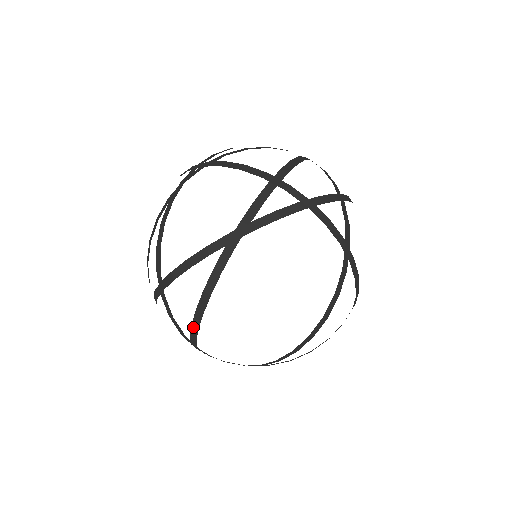
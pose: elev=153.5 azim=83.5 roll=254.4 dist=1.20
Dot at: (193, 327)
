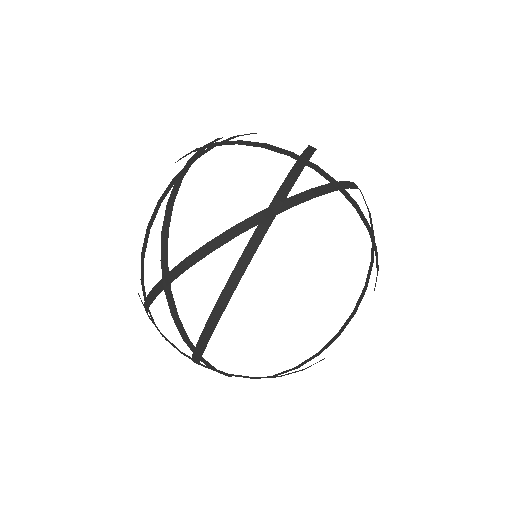
Dot at: (207, 327)
